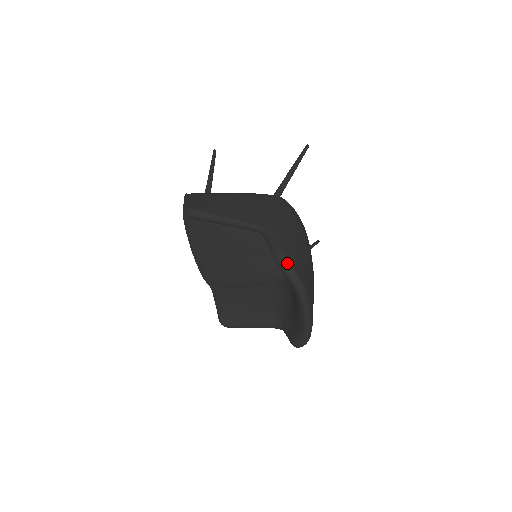
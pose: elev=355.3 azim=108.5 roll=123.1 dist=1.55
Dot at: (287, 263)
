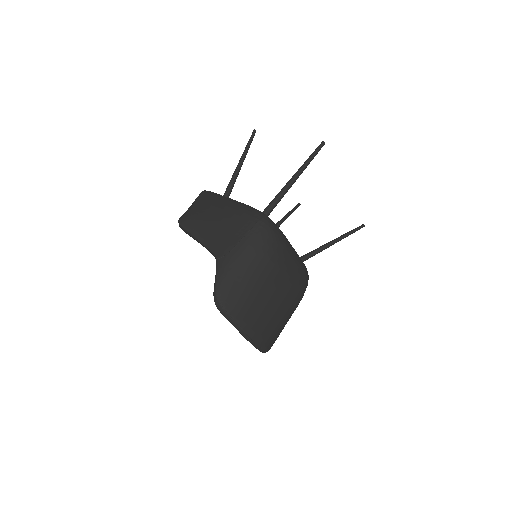
Dot at: (218, 301)
